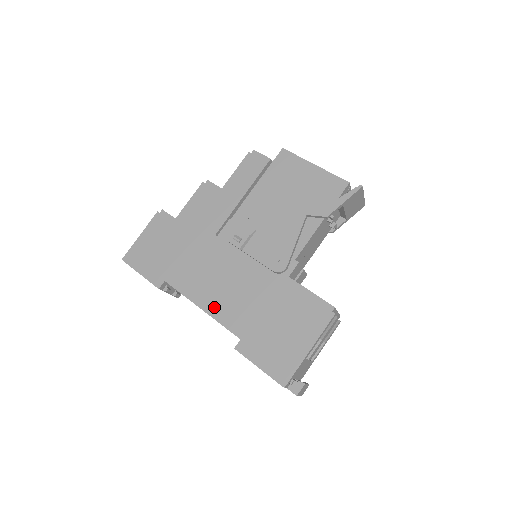
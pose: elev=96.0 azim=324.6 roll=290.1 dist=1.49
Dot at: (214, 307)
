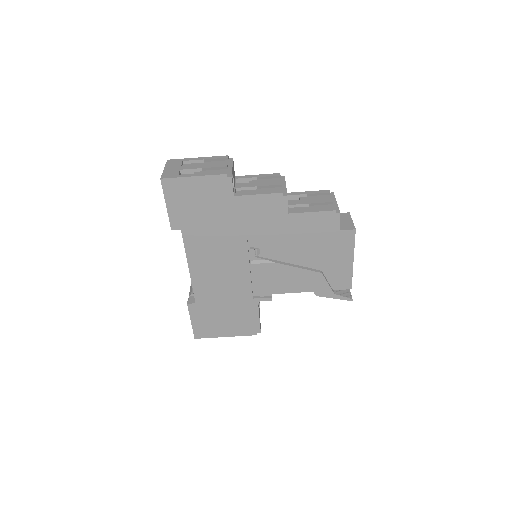
Dot at: (198, 276)
